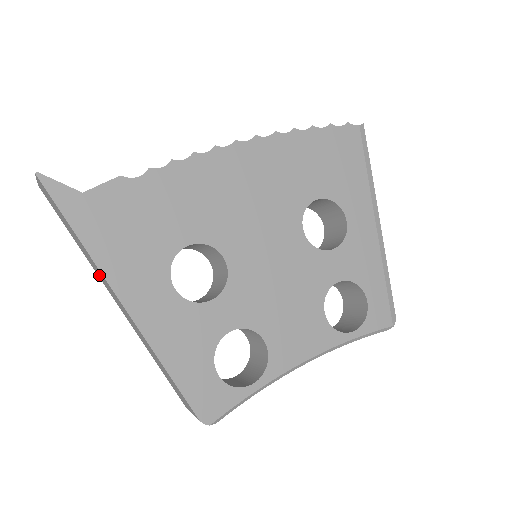
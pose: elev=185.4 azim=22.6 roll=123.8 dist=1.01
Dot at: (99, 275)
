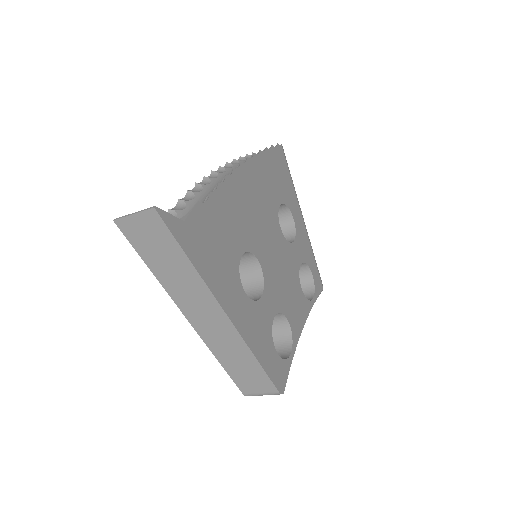
Dot at: (184, 297)
